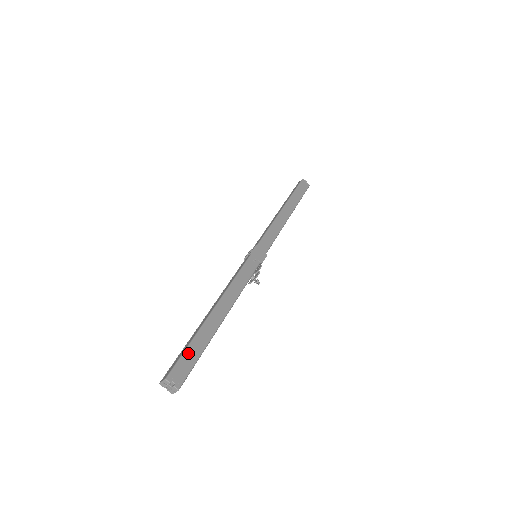
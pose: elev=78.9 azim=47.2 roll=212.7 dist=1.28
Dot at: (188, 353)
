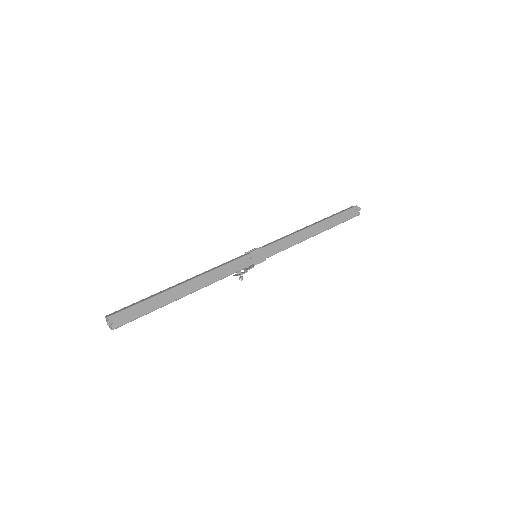
Dot at: (139, 307)
